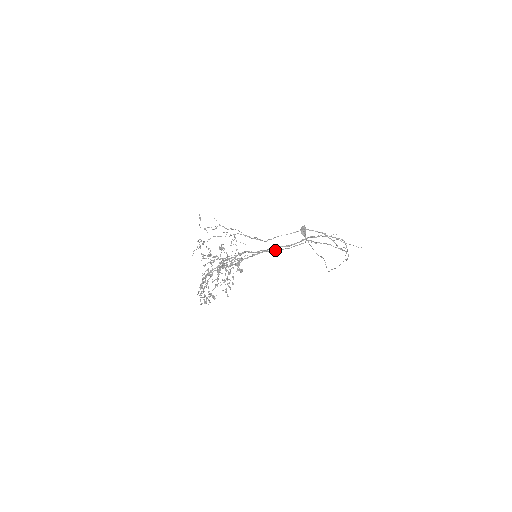
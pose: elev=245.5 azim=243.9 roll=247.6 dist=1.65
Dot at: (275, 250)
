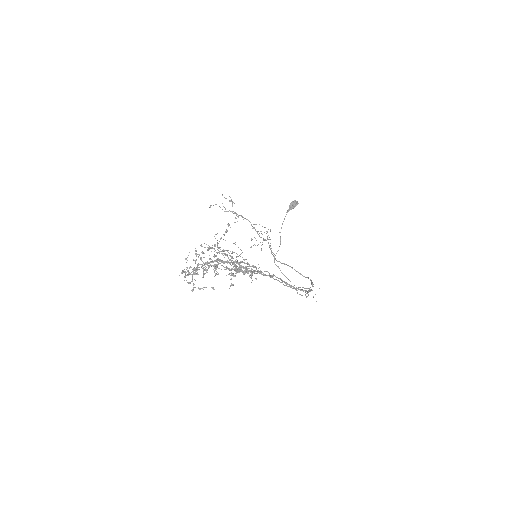
Dot at: (275, 279)
